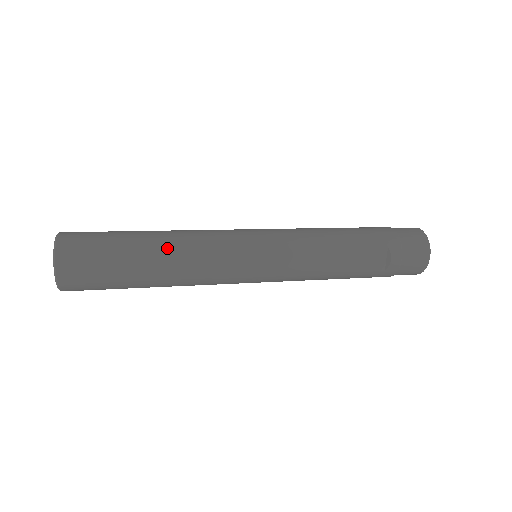
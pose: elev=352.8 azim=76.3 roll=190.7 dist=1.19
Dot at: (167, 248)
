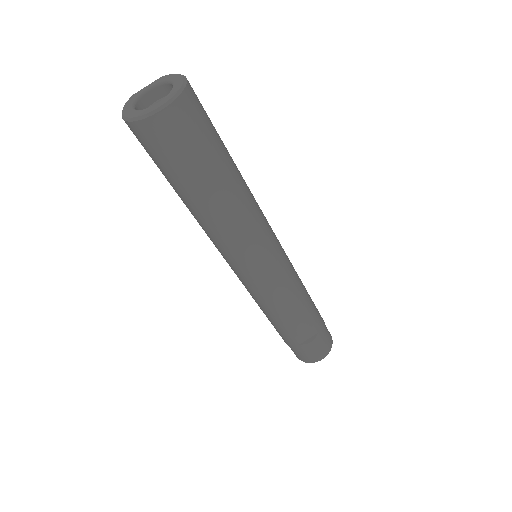
Dot at: (240, 193)
